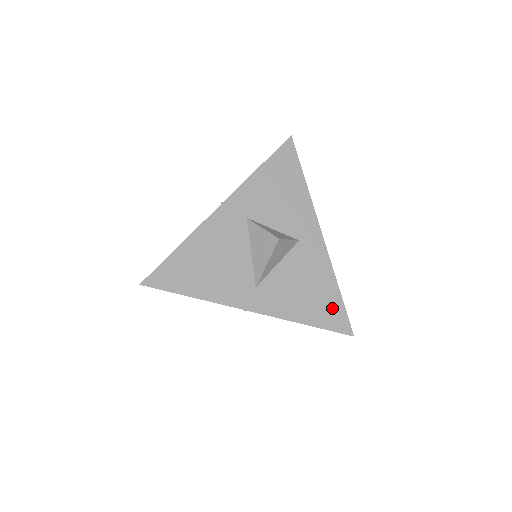
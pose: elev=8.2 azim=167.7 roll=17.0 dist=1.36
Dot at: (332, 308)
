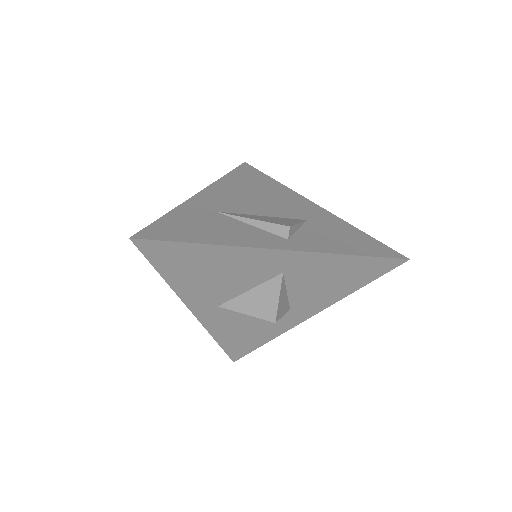
Dot at: (245, 346)
